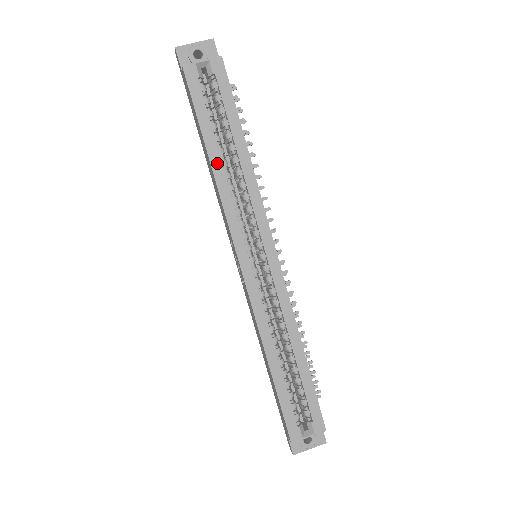
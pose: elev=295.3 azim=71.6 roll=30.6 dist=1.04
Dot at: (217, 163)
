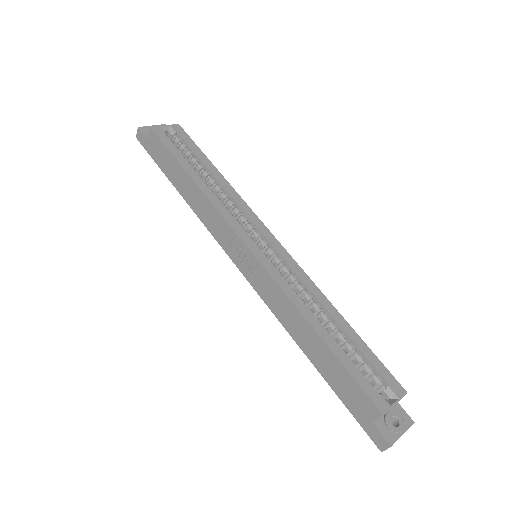
Dot at: (199, 181)
